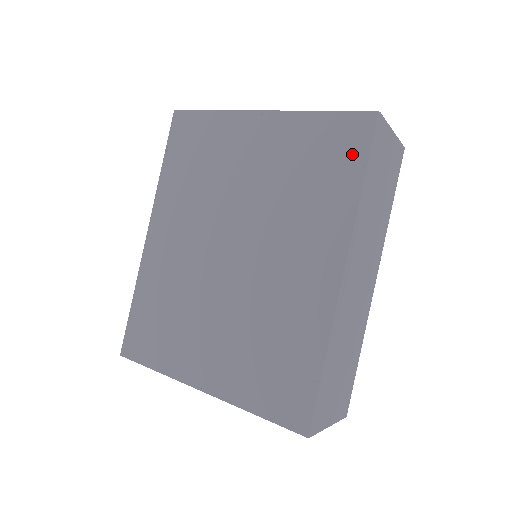
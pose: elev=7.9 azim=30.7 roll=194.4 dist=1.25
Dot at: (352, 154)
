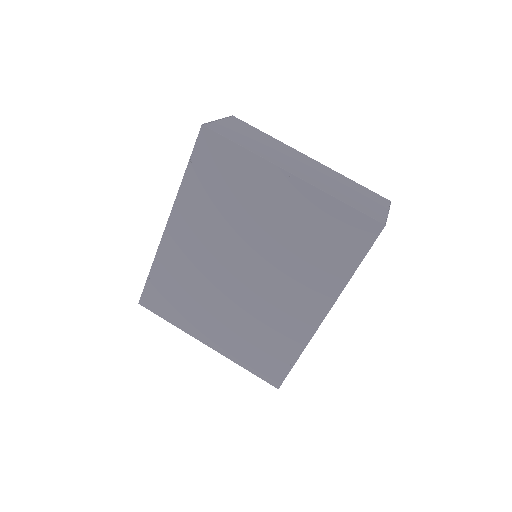
Dot at: (355, 246)
